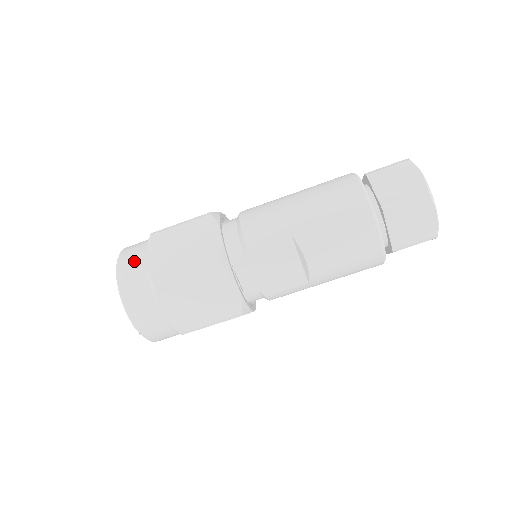
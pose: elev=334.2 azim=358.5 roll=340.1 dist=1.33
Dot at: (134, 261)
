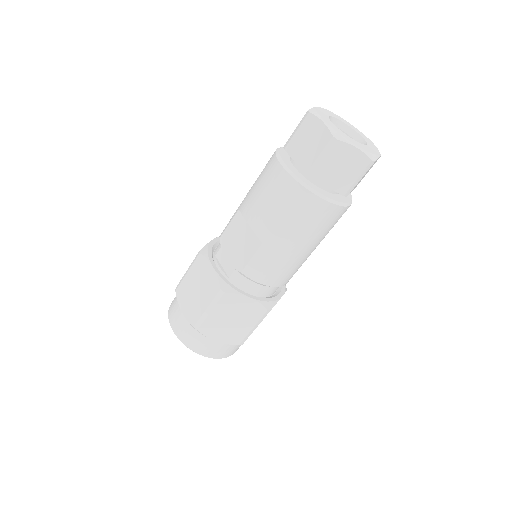
Dot at: occluded
